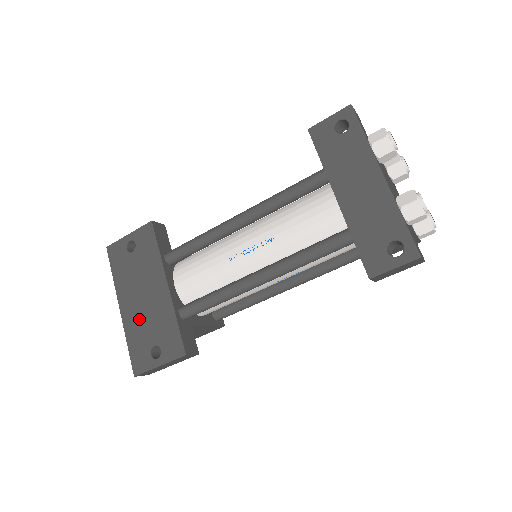
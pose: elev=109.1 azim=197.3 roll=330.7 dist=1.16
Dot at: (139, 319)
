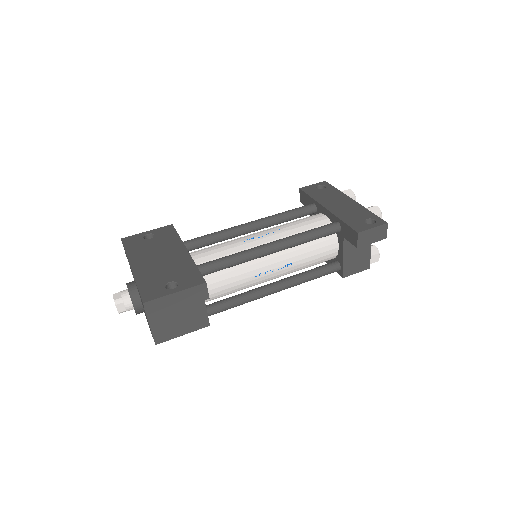
Dot at: (154, 270)
